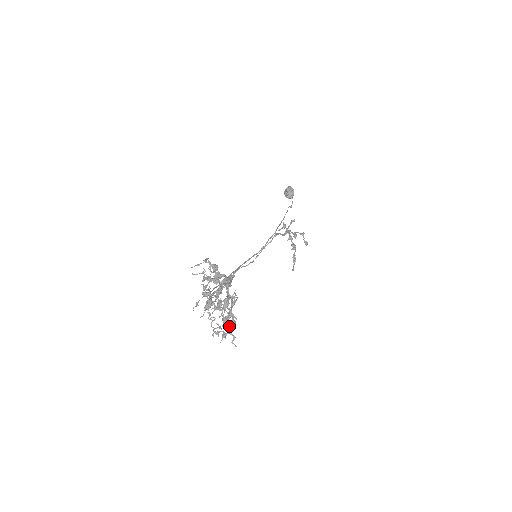
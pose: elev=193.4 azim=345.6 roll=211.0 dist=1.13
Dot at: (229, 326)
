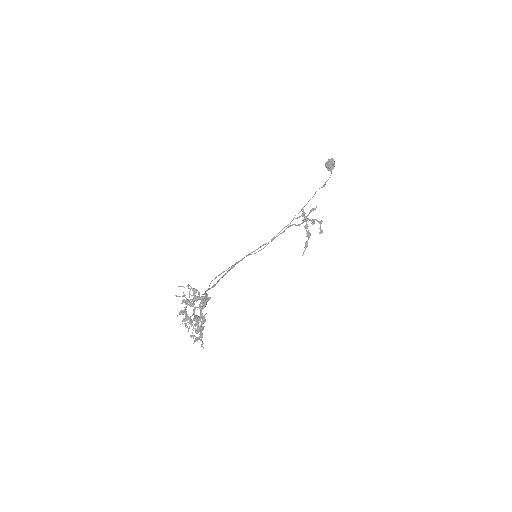
Dot at: (199, 336)
